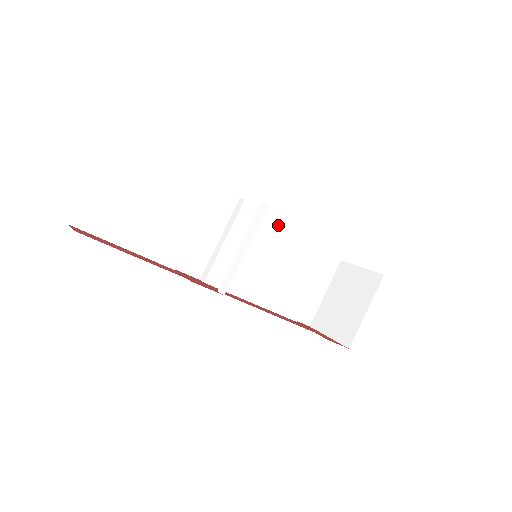
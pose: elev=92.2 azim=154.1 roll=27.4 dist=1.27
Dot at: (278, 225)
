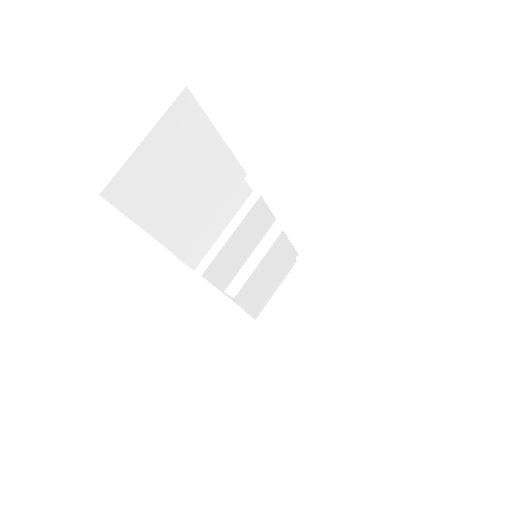
Dot at: occluded
